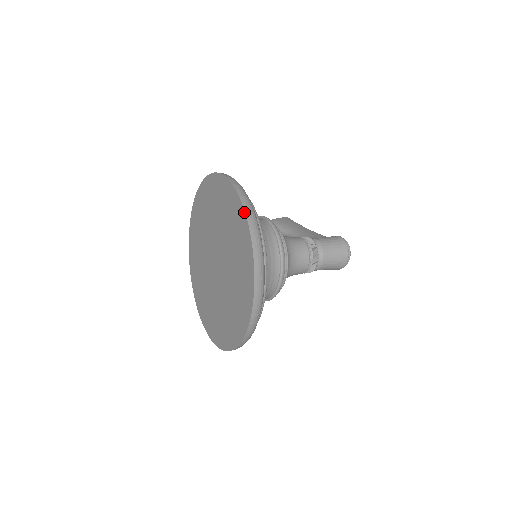
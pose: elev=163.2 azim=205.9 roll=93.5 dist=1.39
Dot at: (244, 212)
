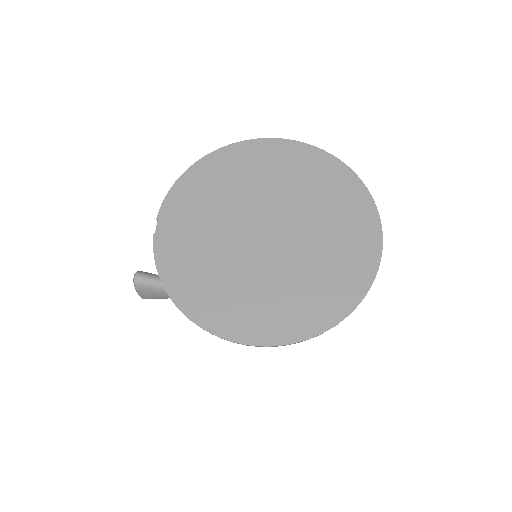
Dot at: (348, 167)
